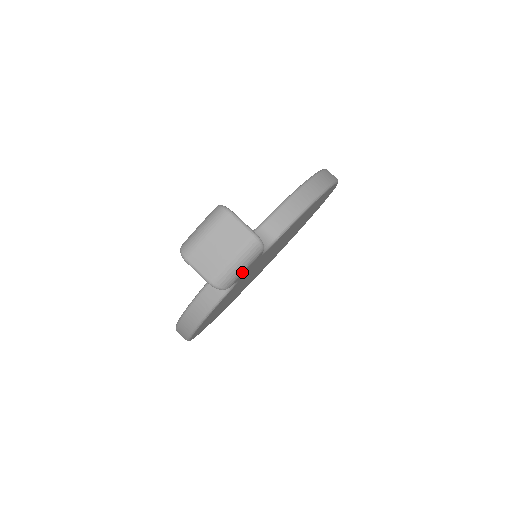
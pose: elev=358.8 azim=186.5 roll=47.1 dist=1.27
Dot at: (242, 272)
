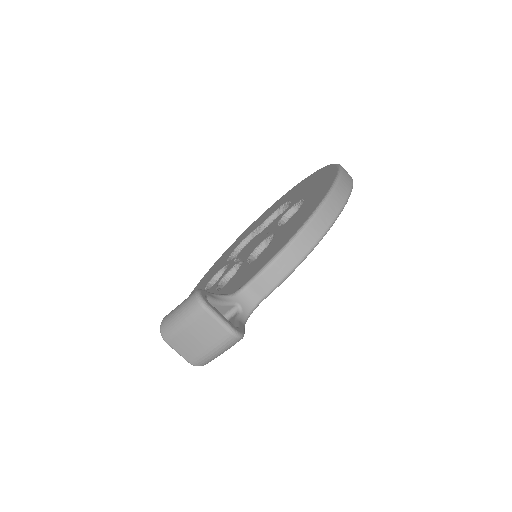
Dot at: (222, 353)
